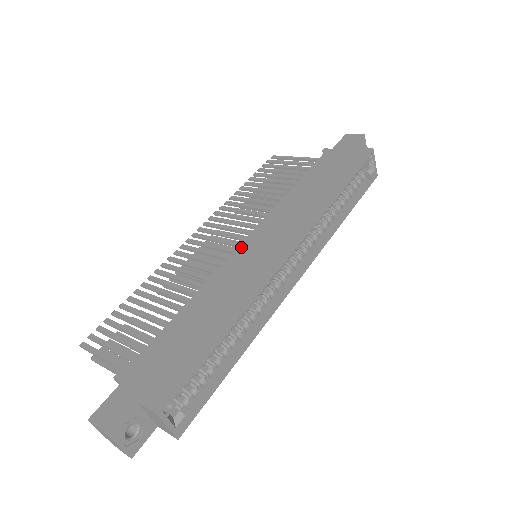
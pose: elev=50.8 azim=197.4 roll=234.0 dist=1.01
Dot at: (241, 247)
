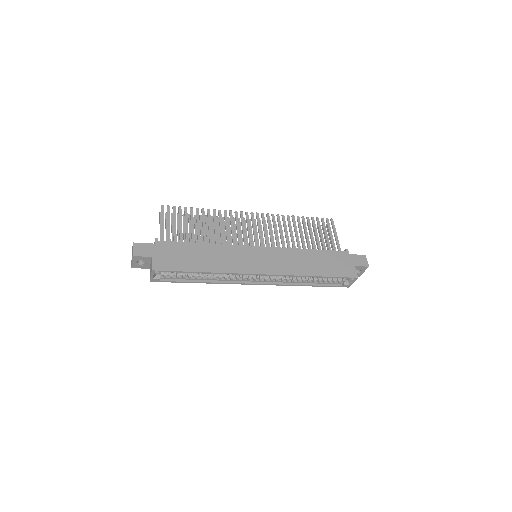
Dot at: (253, 248)
